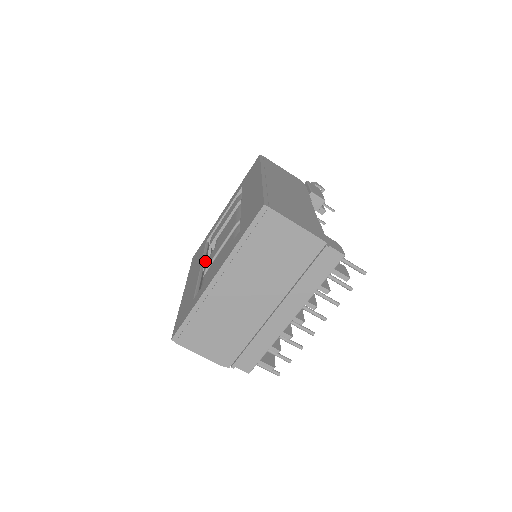
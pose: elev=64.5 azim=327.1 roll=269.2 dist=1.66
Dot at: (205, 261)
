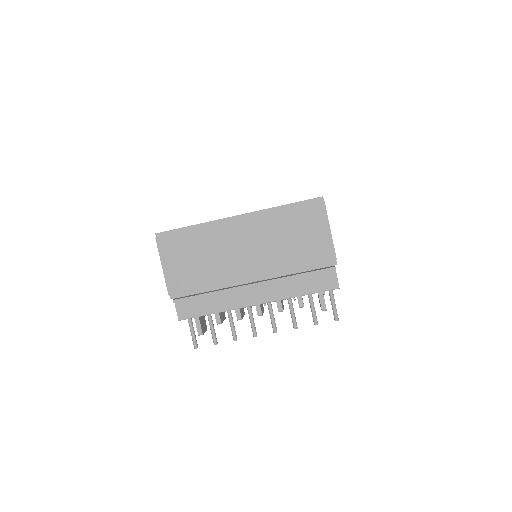
Dot at: occluded
